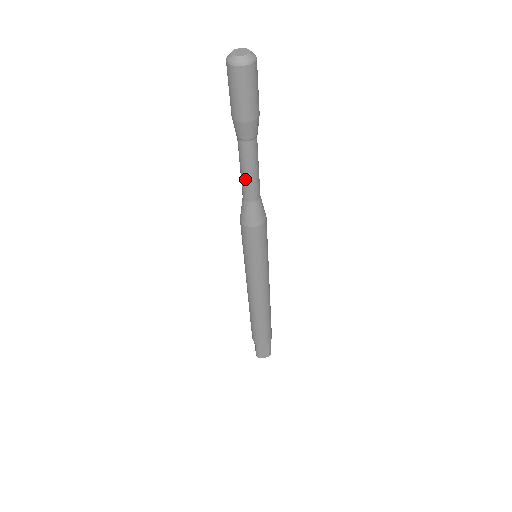
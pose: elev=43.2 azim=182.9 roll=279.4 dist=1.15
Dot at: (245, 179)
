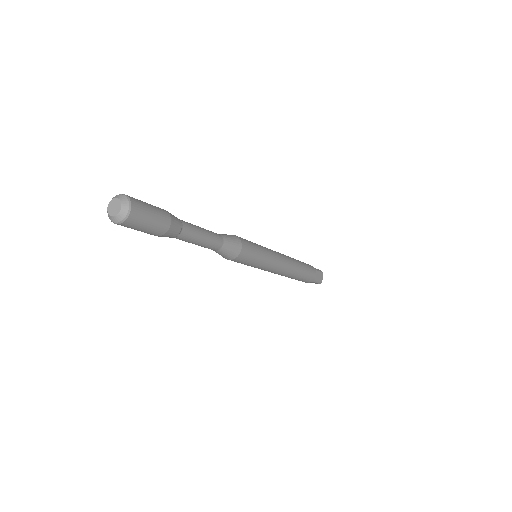
Dot at: occluded
